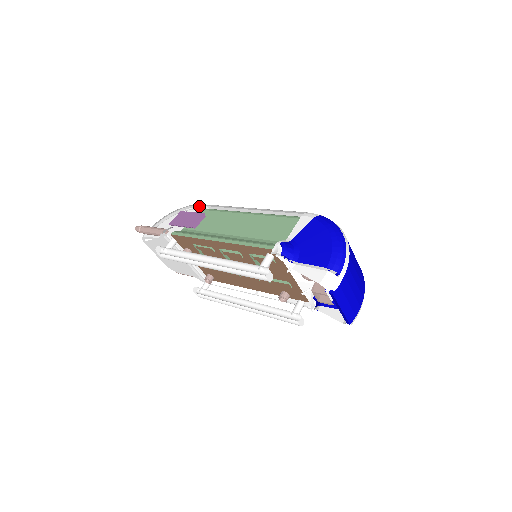
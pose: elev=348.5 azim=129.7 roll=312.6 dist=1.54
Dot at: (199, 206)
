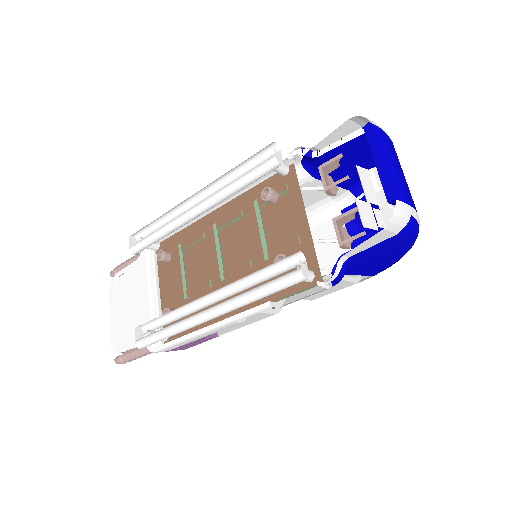
Dot at: occluded
